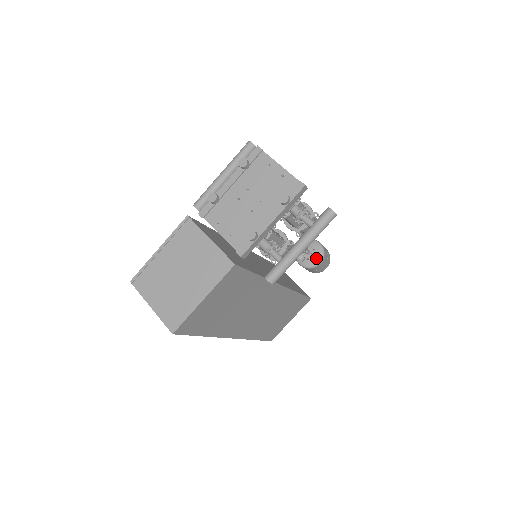
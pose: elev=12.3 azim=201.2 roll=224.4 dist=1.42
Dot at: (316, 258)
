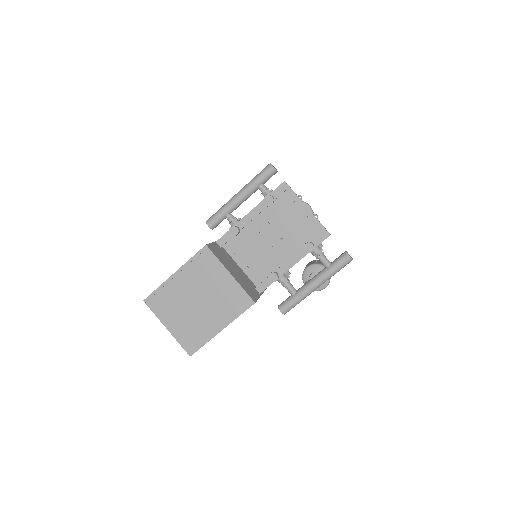
Dot at: (322, 284)
